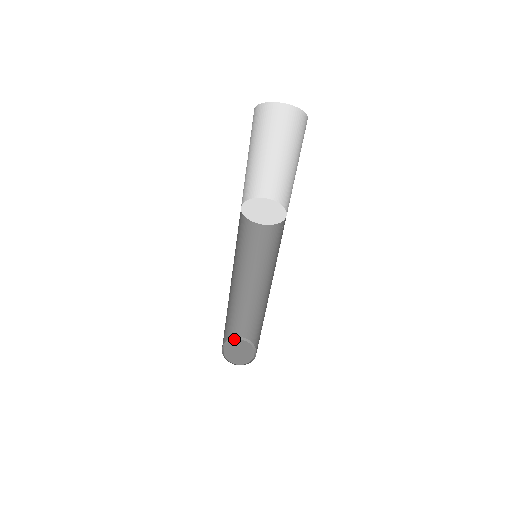
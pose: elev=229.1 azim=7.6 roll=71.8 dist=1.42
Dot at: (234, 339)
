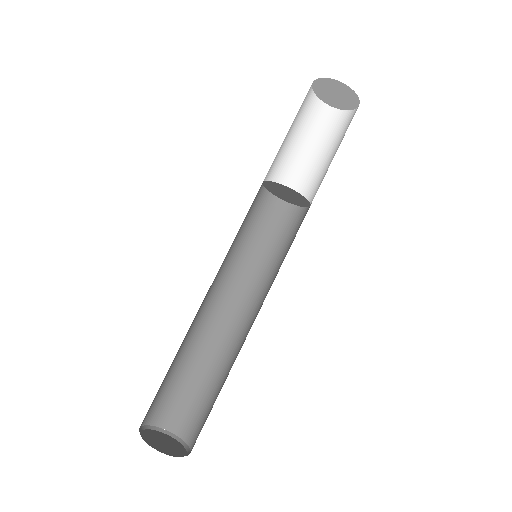
Dot at: (170, 435)
